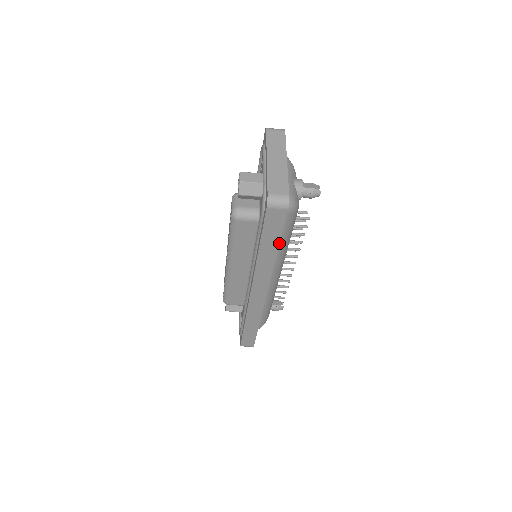
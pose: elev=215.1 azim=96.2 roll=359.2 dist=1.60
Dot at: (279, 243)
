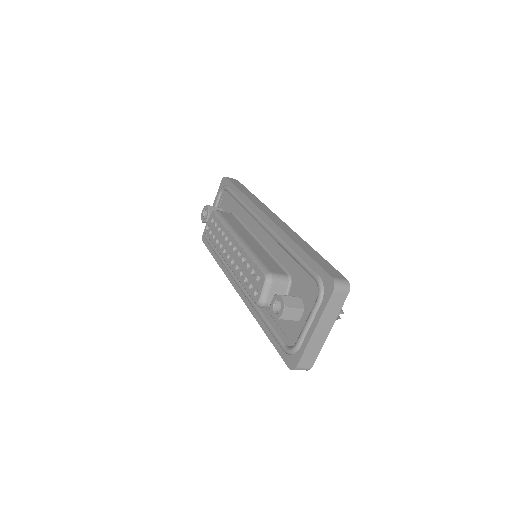
Dot at: occluded
